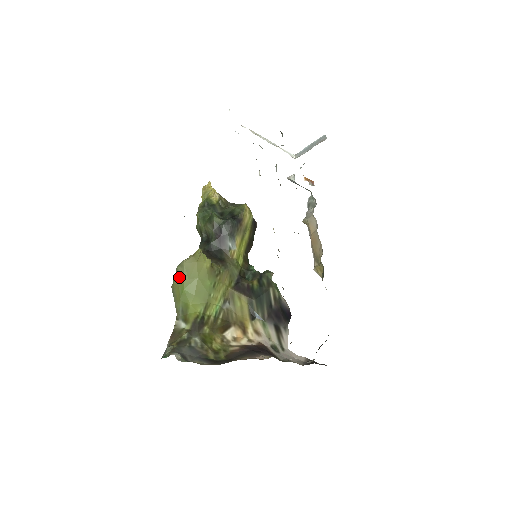
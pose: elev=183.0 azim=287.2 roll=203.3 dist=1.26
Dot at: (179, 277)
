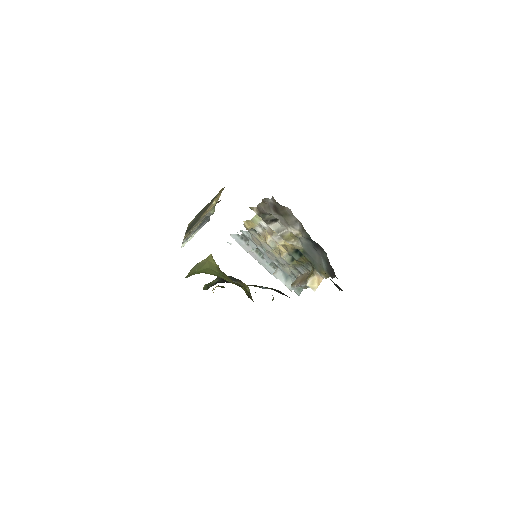
Dot at: (192, 270)
